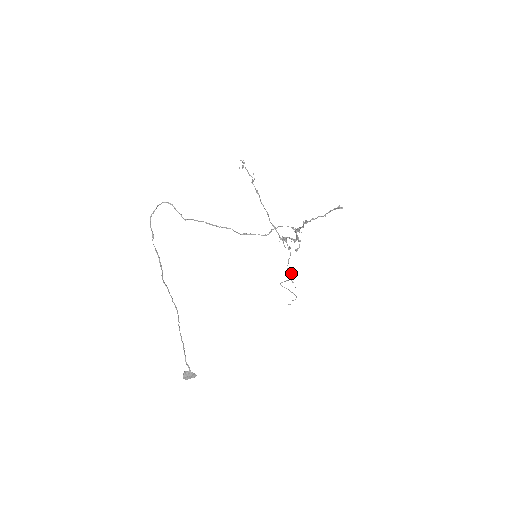
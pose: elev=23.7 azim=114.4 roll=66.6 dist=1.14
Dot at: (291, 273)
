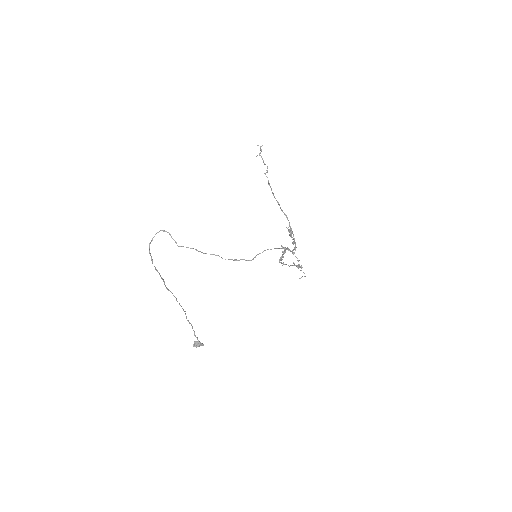
Dot at: (297, 260)
